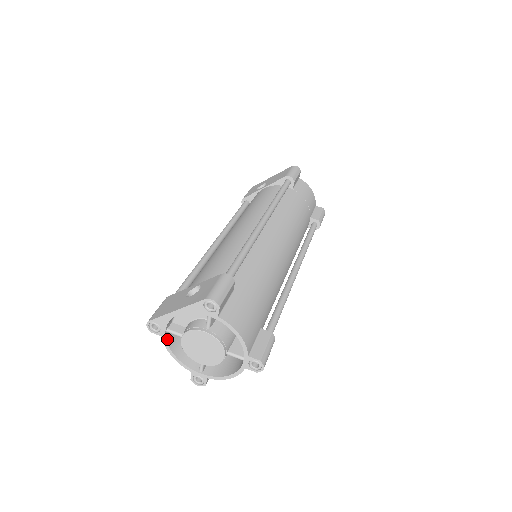
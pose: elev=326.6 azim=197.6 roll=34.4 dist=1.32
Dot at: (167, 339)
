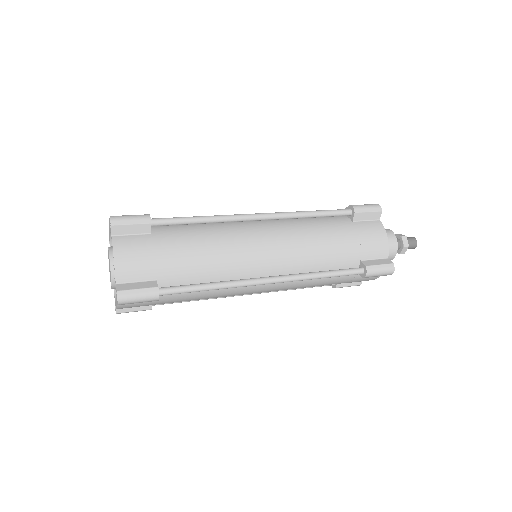
Dot at: occluded
